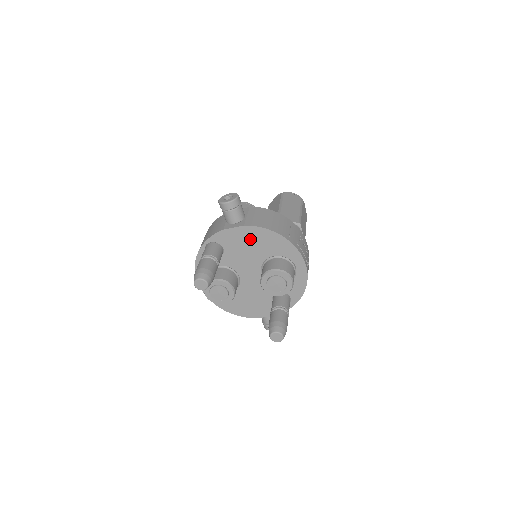
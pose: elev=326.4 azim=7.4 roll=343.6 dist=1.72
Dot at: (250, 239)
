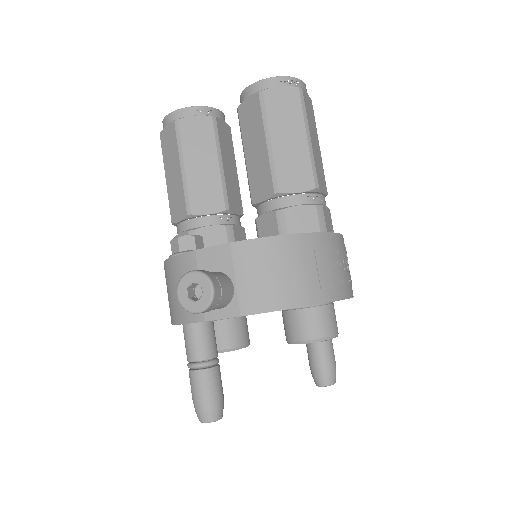
Dot at: occluded
